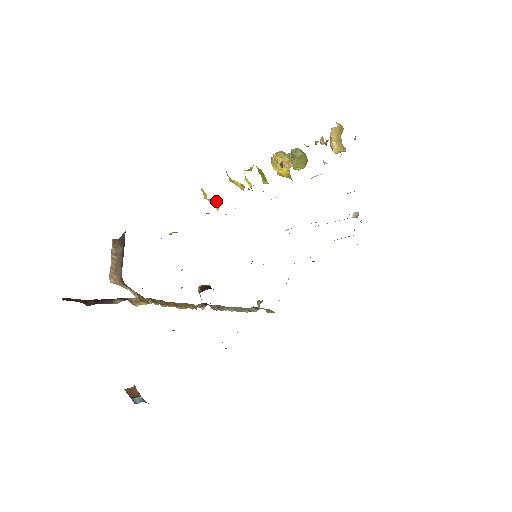
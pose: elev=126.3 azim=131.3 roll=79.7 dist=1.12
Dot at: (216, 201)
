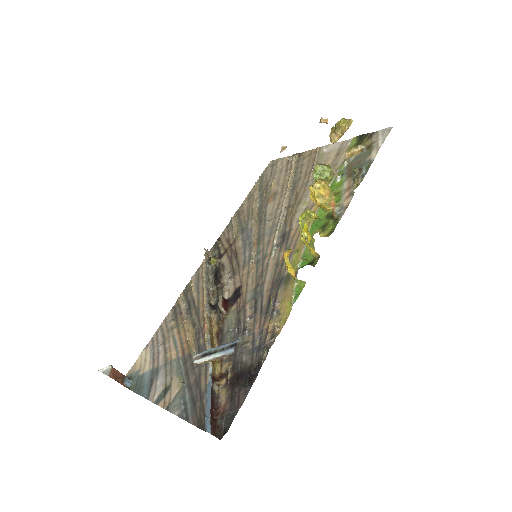
Dot at: (303, 281)
